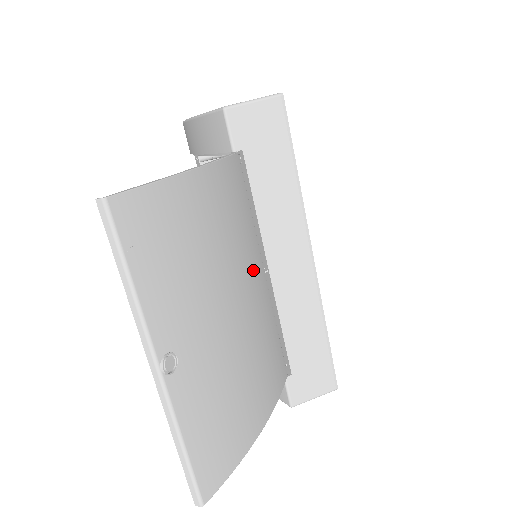
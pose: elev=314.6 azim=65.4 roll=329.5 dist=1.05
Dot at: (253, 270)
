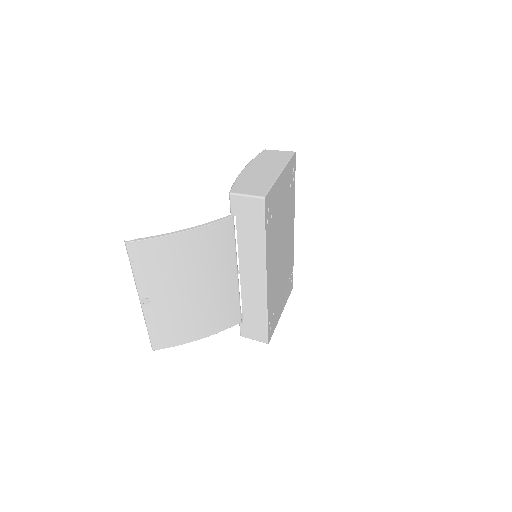
Dot at: (222, 274)
